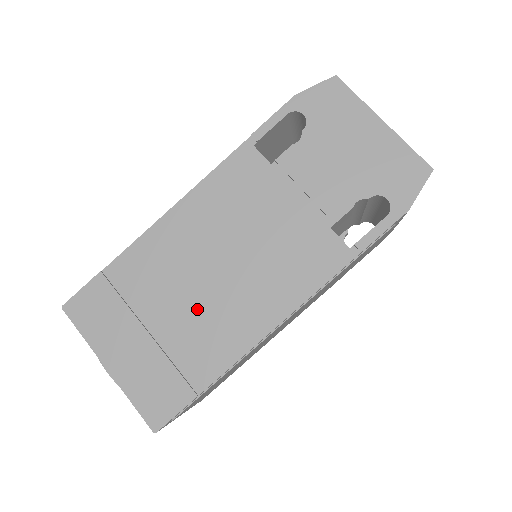
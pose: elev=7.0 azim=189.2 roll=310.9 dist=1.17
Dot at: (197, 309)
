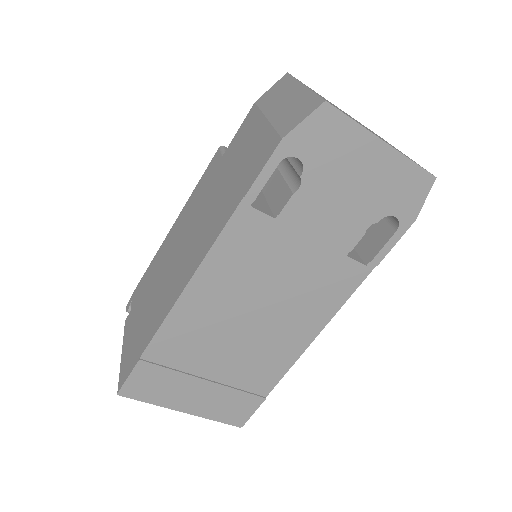
Dot at: (244, 351)
